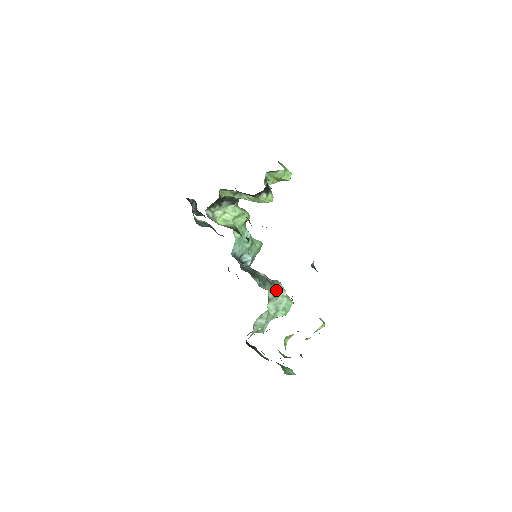
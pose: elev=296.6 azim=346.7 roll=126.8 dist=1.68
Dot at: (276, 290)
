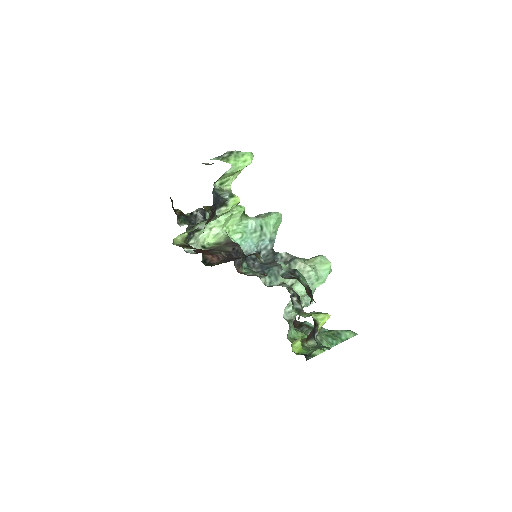
Dot at: occluded
